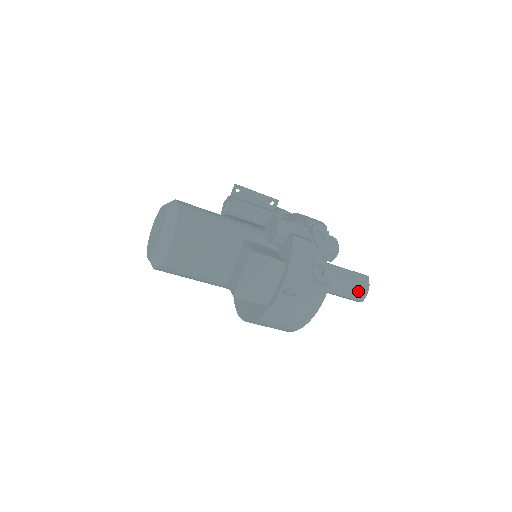
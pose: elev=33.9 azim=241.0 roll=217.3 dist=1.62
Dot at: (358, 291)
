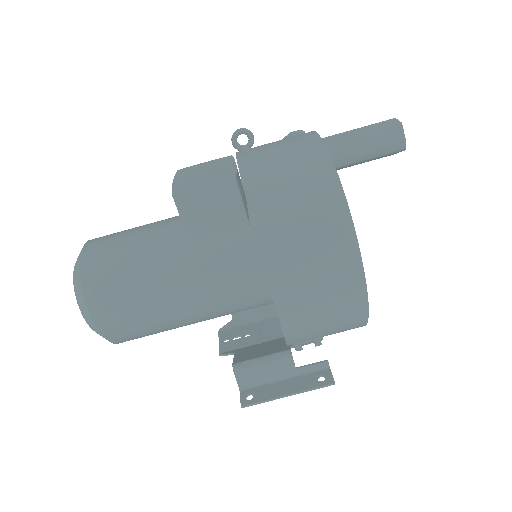
Dot at: (376, 124)
